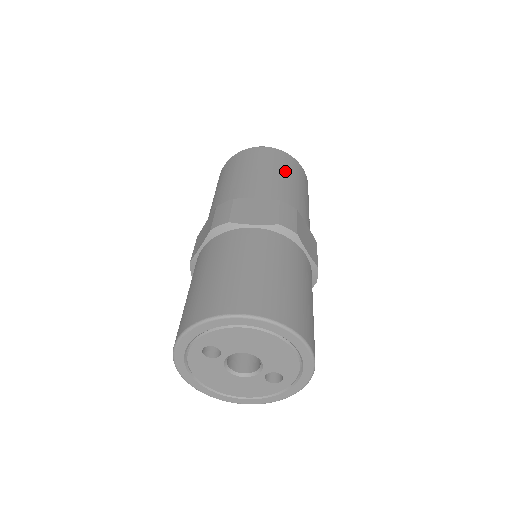
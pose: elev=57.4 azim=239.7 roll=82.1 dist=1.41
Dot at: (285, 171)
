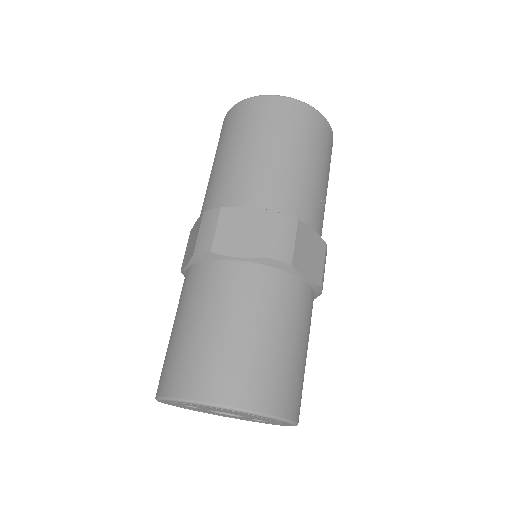
Dot at: (294, 142)
